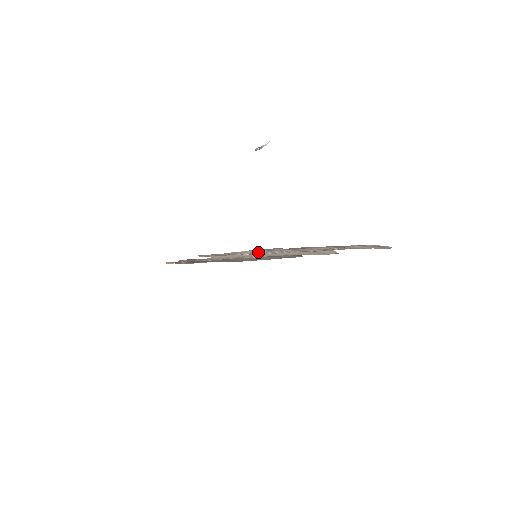
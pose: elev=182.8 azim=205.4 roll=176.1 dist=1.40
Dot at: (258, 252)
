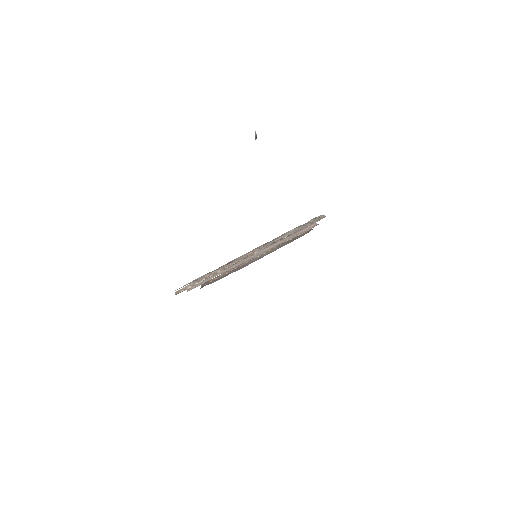
Dot at: (200, 280)
